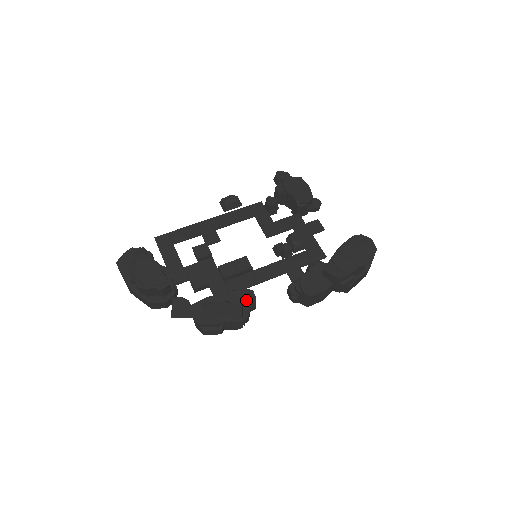
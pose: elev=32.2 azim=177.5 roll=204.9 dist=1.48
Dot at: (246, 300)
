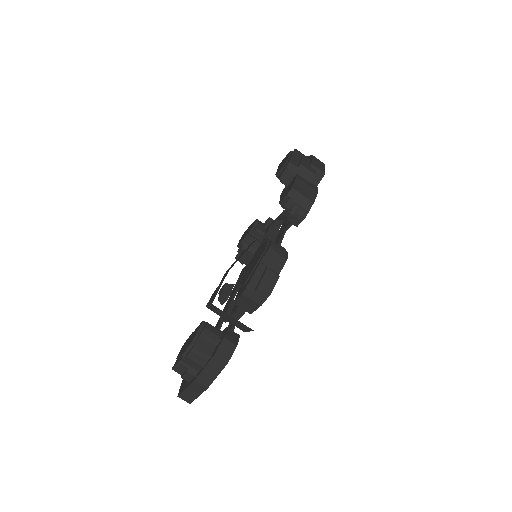
Dot at: (262, 246)
